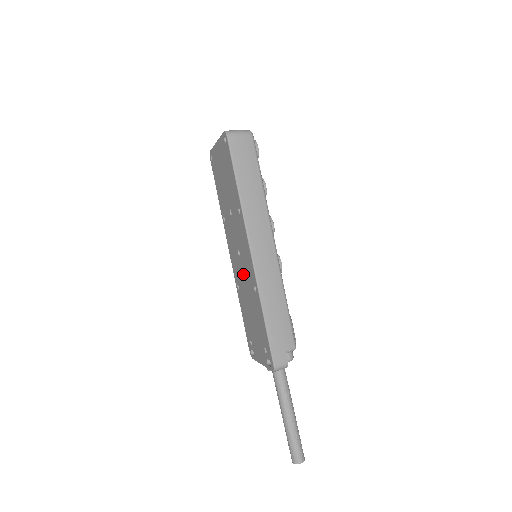
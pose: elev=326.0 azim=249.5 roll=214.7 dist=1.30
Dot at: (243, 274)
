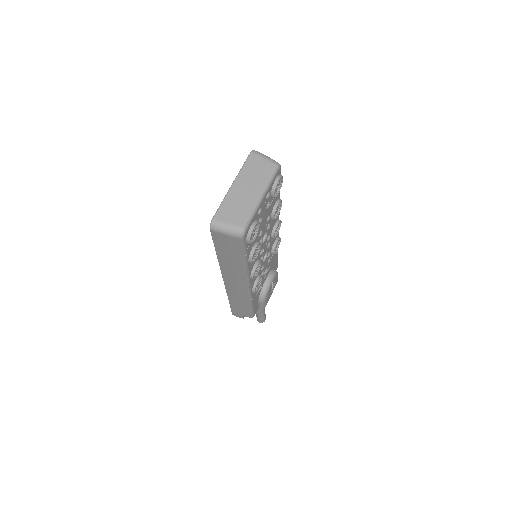
Dot at: occluded
